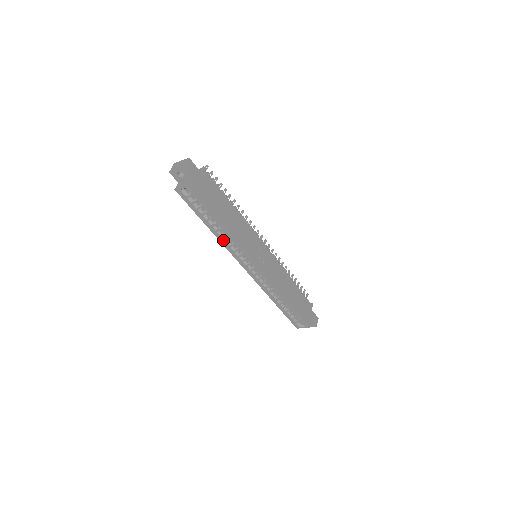
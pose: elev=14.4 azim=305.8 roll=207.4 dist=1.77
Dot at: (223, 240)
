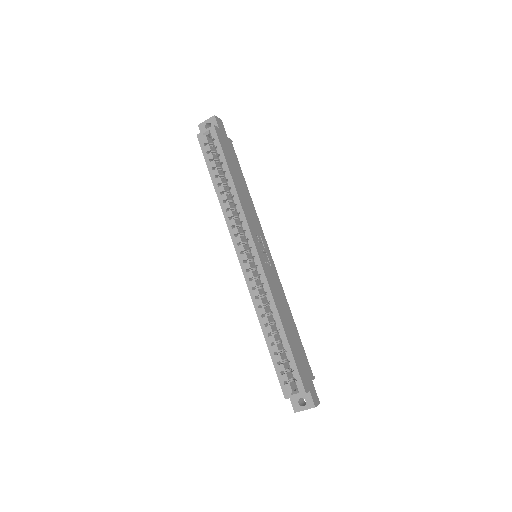
Dot at: (226, 207)
